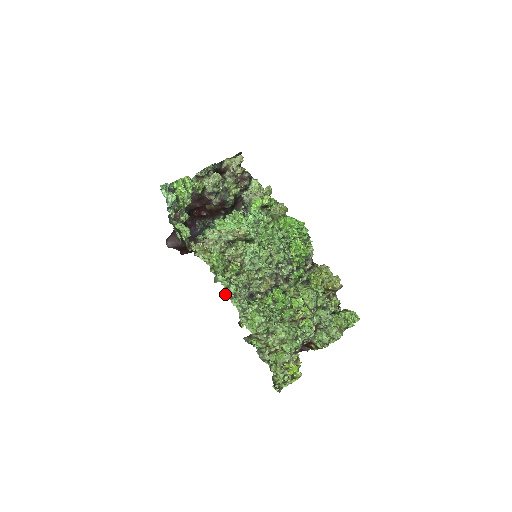
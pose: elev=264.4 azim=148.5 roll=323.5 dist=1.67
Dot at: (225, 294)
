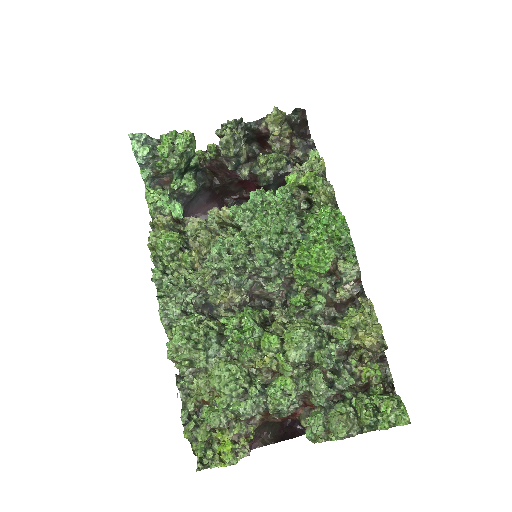
Dot at: (157, 289)
